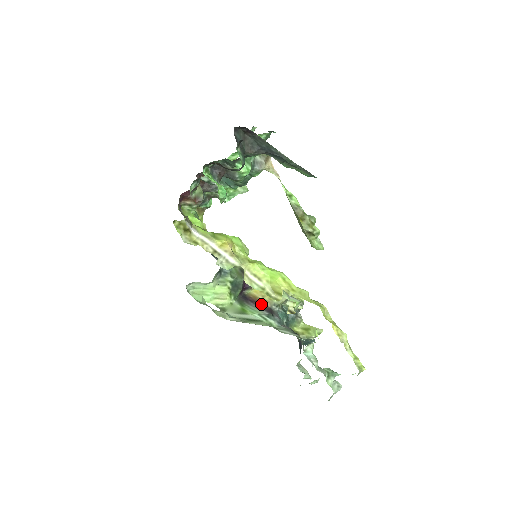
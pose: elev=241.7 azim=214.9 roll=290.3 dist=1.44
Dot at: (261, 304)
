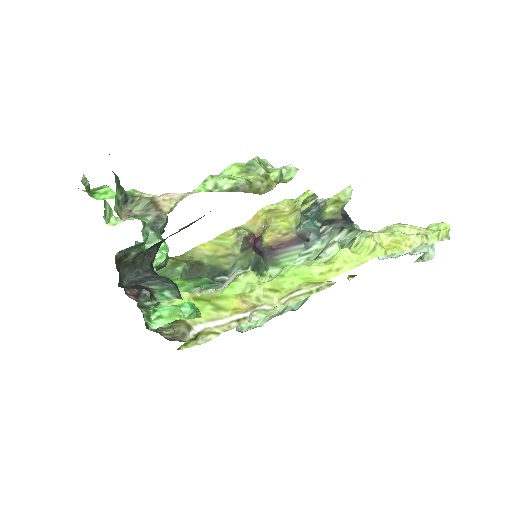
Dot at: (287, 242)
